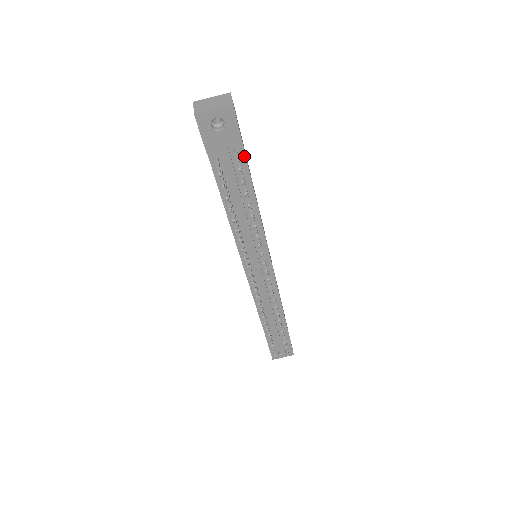
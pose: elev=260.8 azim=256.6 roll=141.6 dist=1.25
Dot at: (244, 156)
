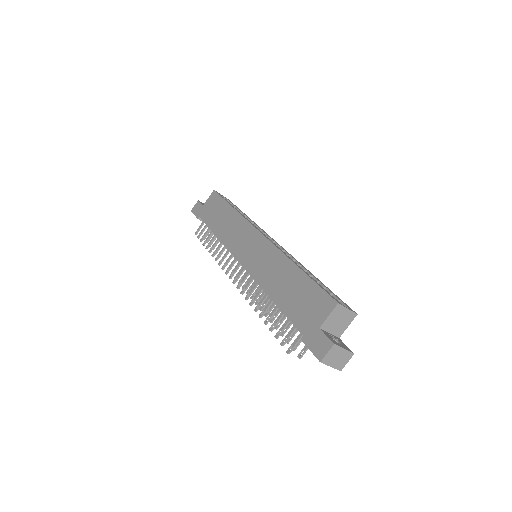
Dot at: occluded
